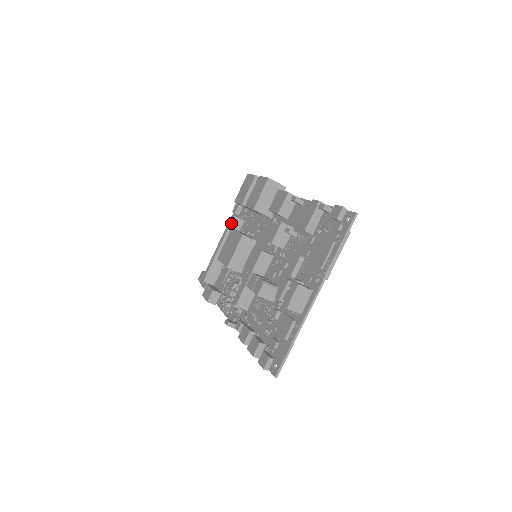
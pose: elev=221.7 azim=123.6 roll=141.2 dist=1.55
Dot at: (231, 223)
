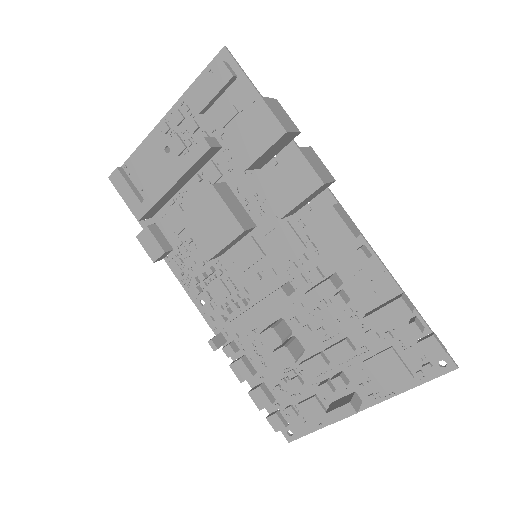
Dot at: (202, 156)
